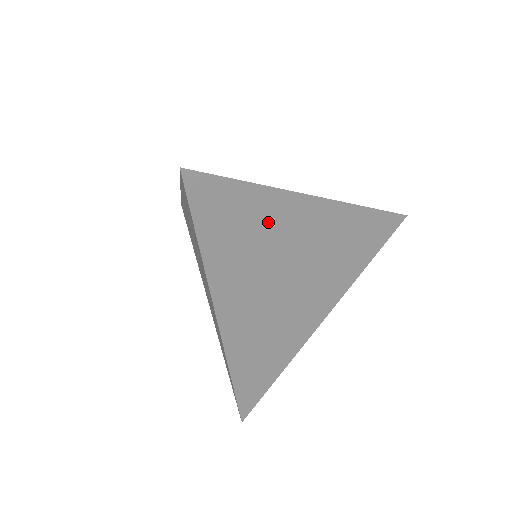
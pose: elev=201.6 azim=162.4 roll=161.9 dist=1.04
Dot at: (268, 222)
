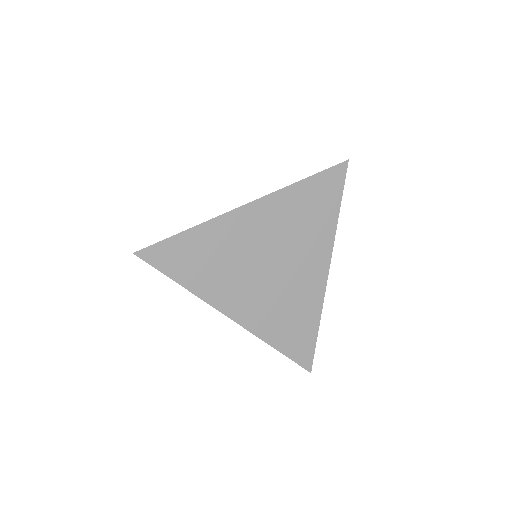
Dot at: (218, 243)
